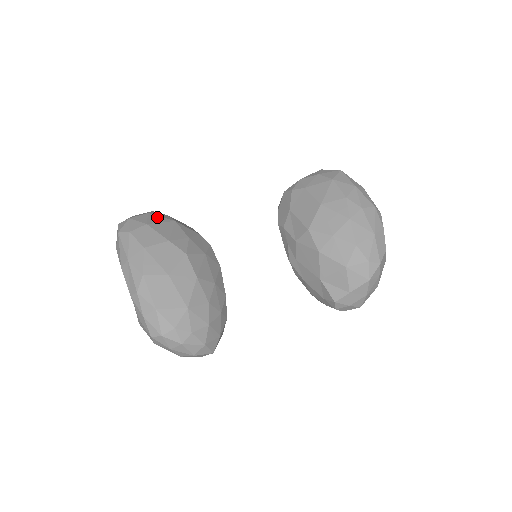
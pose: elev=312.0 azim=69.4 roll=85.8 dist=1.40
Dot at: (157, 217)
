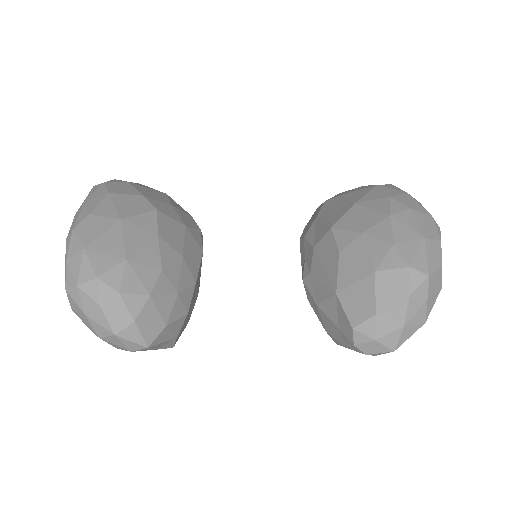
Dot at: occluded
